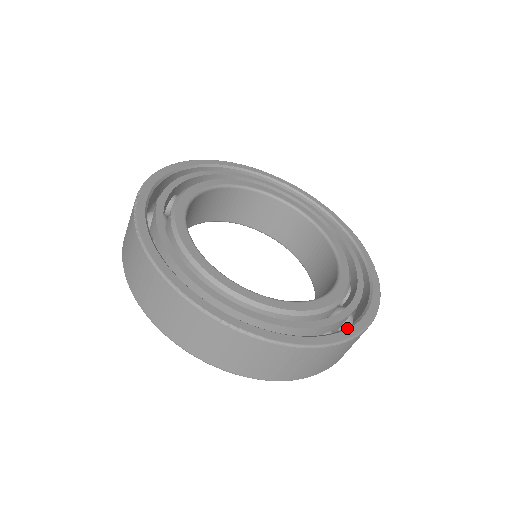
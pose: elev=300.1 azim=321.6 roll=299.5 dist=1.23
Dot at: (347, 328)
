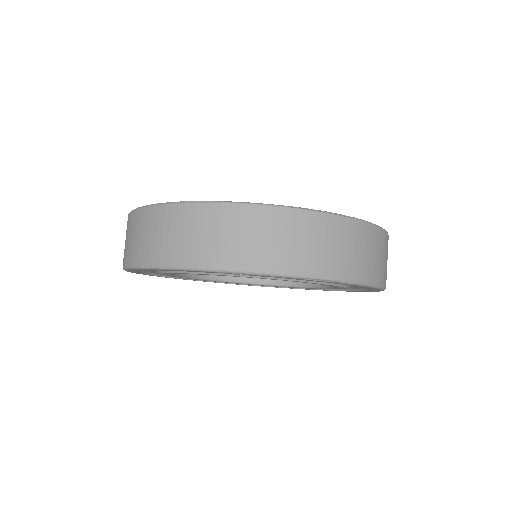
Dot at: occluded
